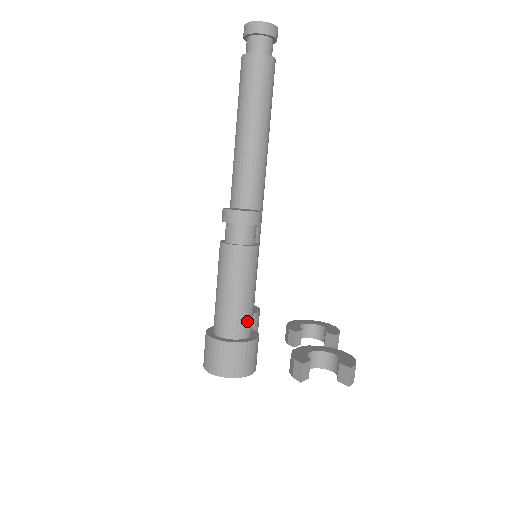
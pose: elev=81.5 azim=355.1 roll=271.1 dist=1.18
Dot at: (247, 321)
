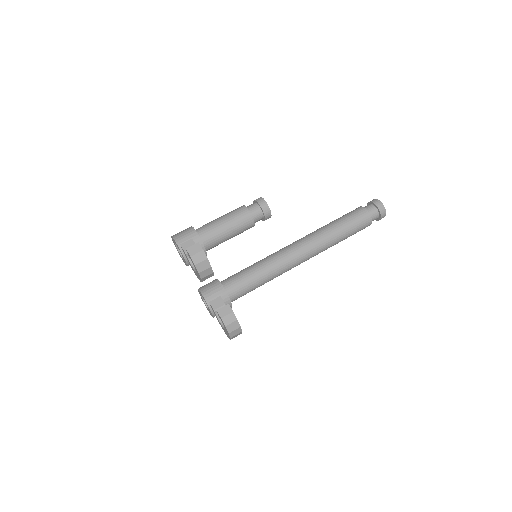
Dot at: (208, 230)
